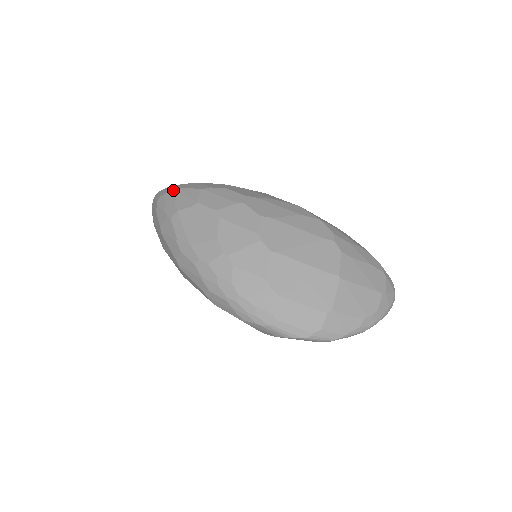
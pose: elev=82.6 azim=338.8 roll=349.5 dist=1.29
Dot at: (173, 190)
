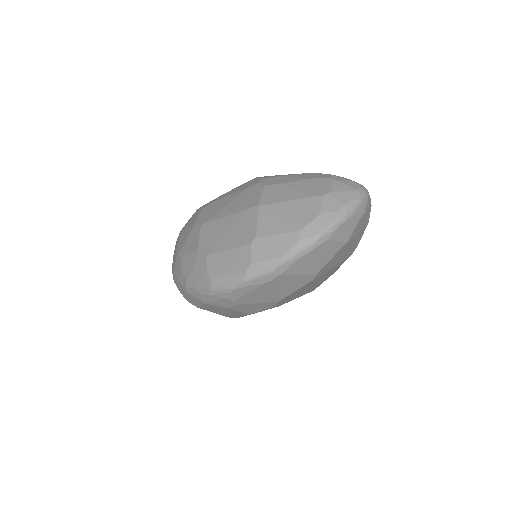
Dot at: occluded
